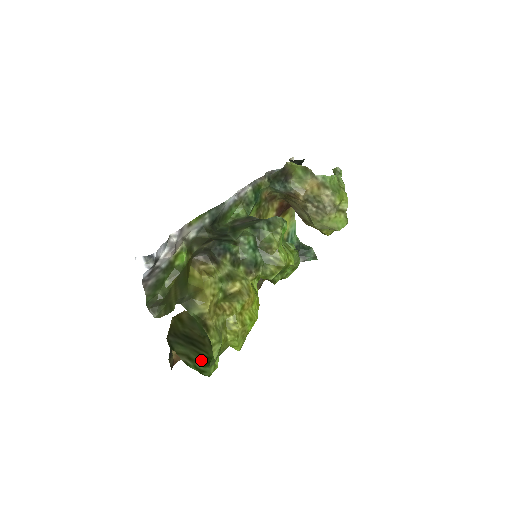
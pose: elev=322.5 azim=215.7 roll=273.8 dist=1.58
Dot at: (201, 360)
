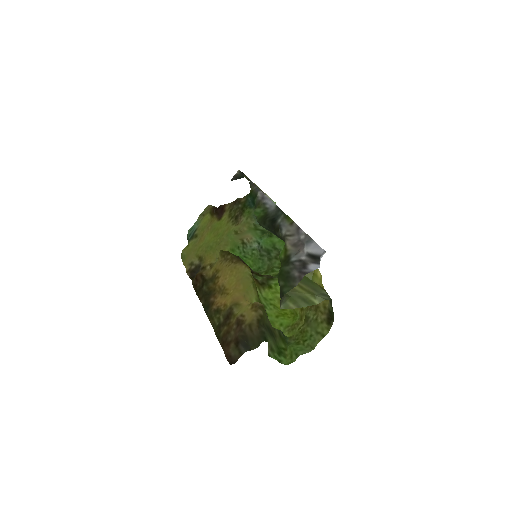
Dot at: (277, 350)
